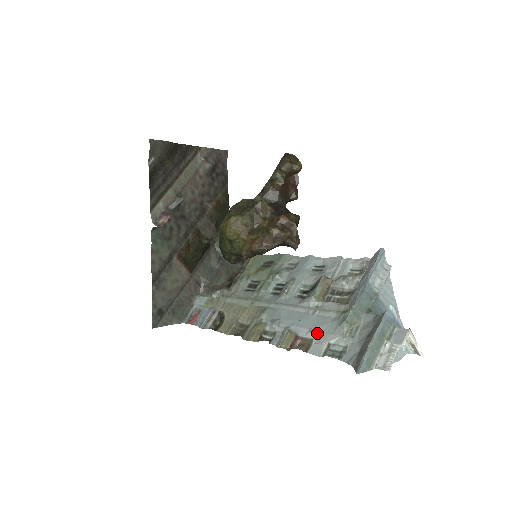
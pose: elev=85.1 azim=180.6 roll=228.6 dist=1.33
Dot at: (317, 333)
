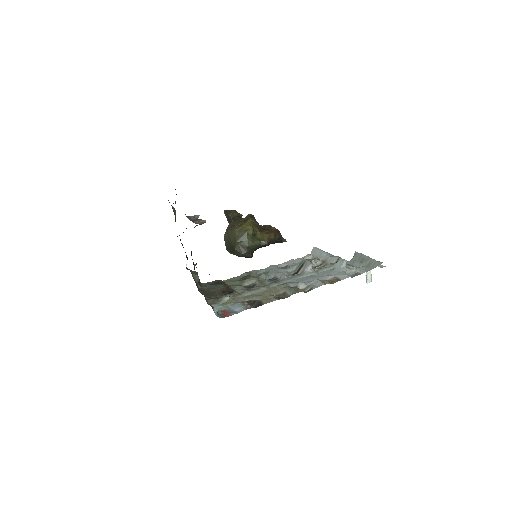
Dot at: (333, 275)
